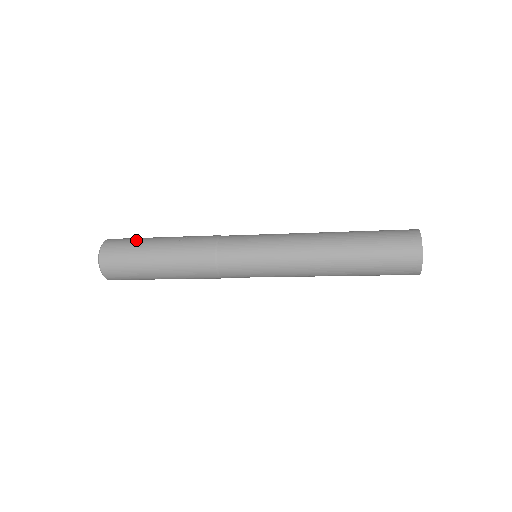
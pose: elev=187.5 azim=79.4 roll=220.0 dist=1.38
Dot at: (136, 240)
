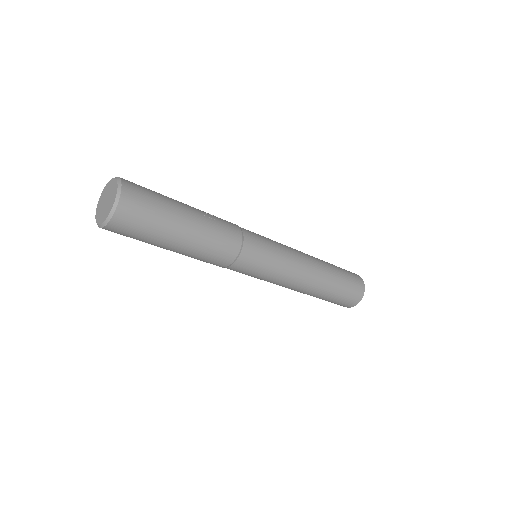
Dot at: (160, 194)
